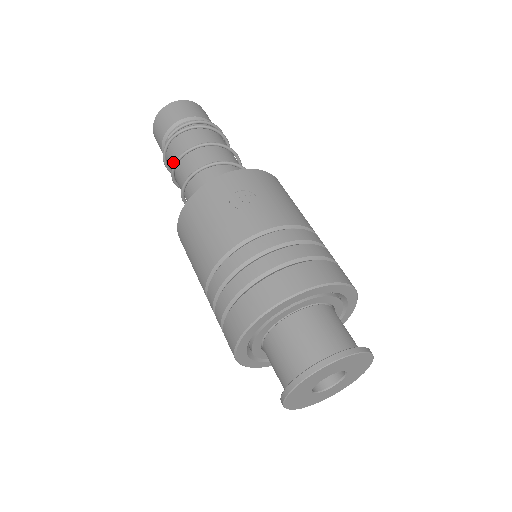
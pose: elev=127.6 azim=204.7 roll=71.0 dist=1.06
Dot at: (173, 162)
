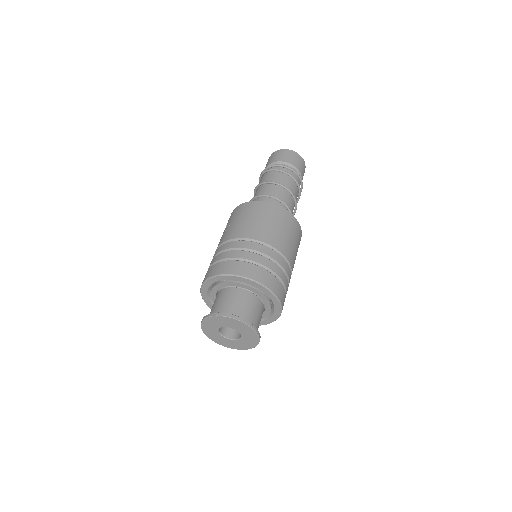
Dot at: occluded
